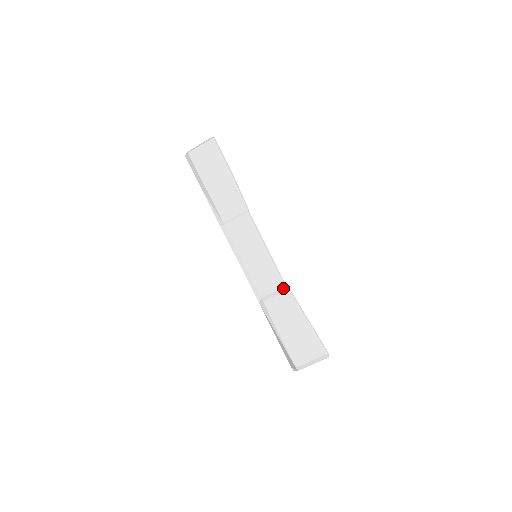
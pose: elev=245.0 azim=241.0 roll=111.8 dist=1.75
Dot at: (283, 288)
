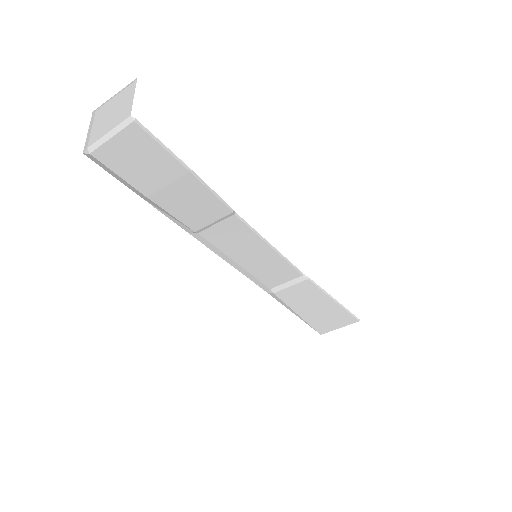
Dot at: (299, 278)
